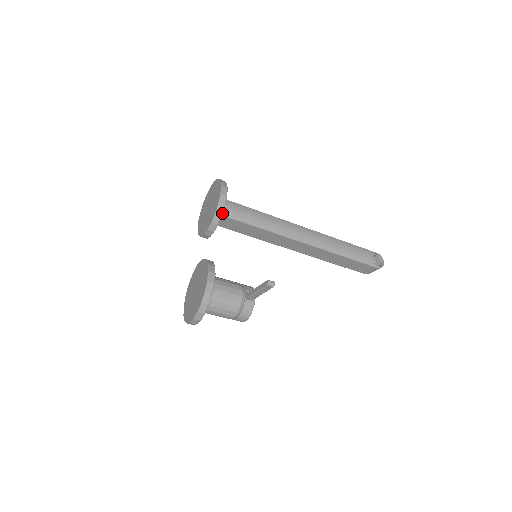
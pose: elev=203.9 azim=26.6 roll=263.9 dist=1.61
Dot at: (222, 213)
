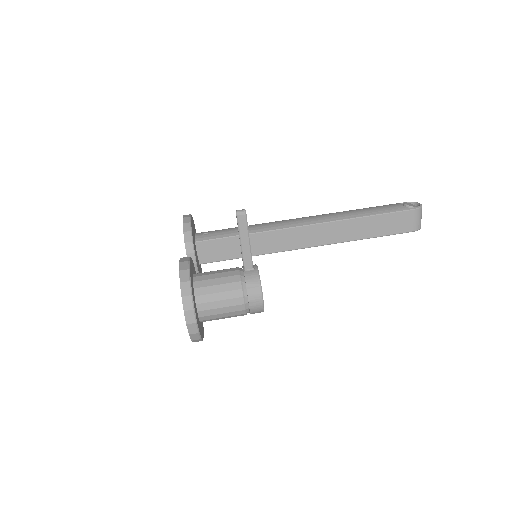
Dot at: (191, 230)
